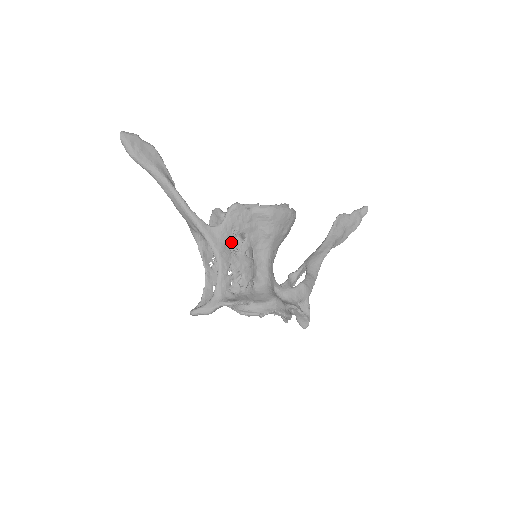
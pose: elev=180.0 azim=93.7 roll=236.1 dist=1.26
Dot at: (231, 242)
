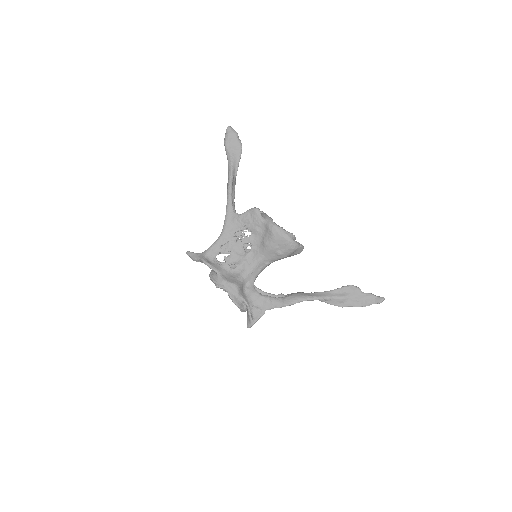
Dot at: (239, 230)
